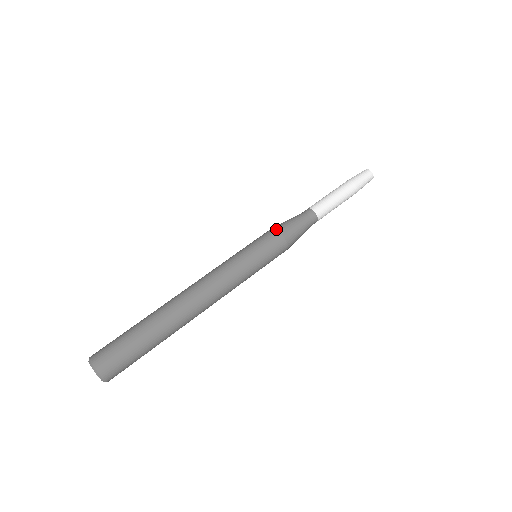
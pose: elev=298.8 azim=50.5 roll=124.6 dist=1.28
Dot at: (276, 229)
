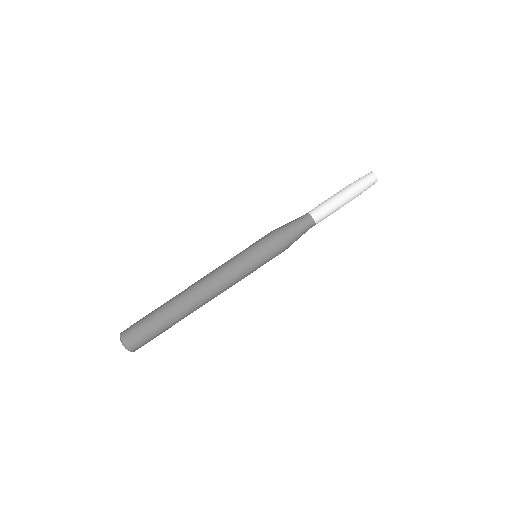
Dot at: (280, 243)
